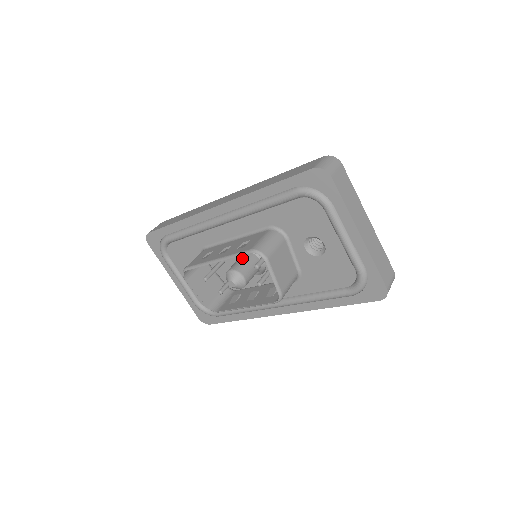
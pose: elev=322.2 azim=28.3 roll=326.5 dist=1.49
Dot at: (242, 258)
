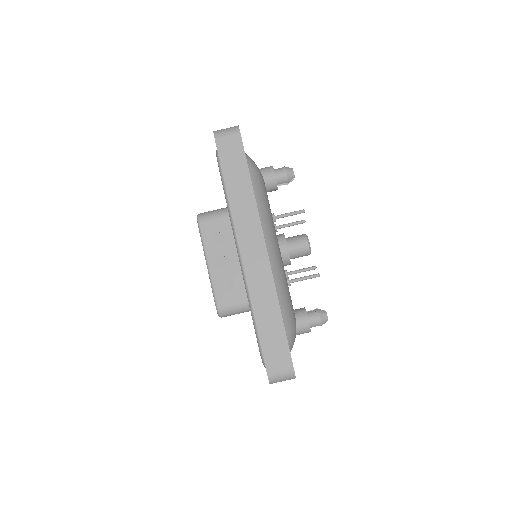
Dot at: occluded
